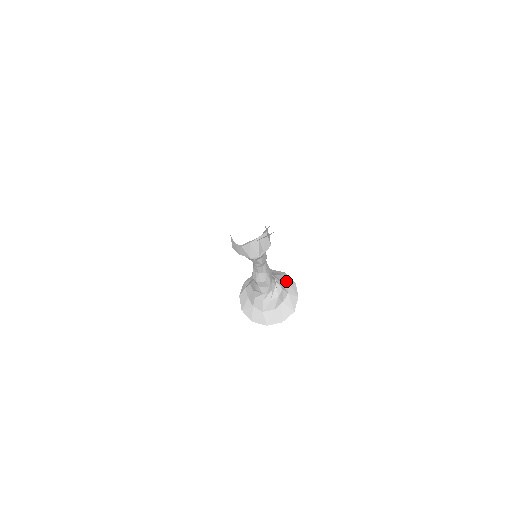
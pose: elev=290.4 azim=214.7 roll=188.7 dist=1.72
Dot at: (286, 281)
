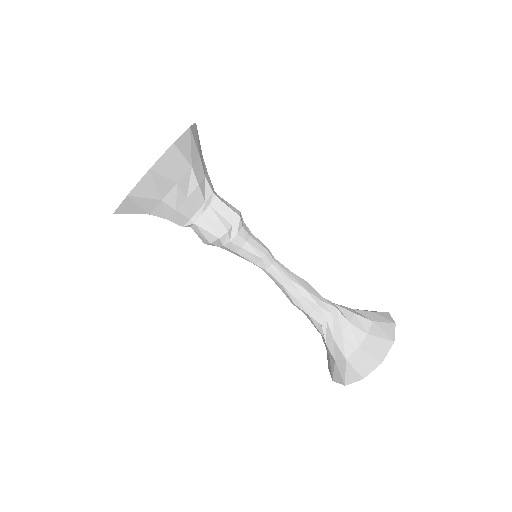
Dot at: (367, 311)
